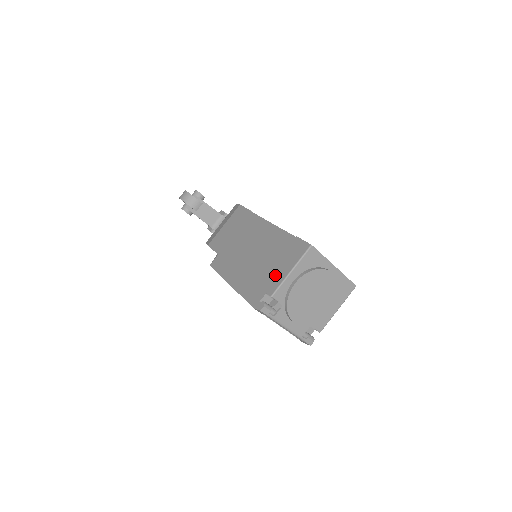
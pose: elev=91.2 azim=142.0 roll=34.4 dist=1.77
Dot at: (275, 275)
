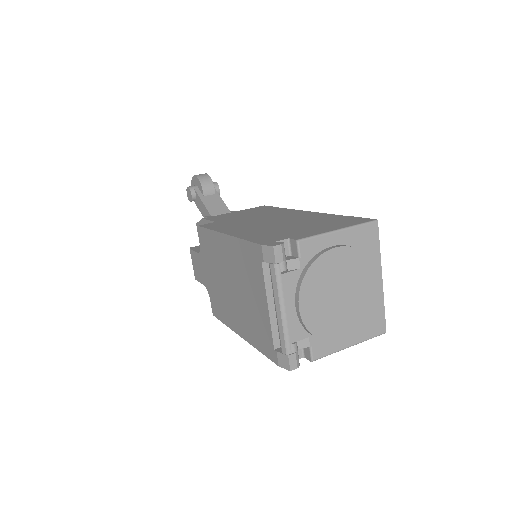
Dot at: (309, 230)
